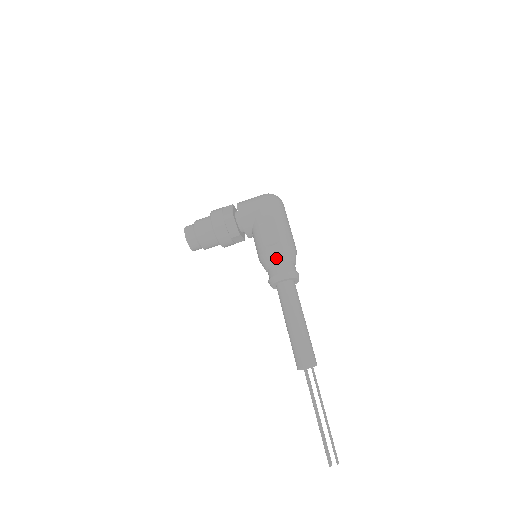
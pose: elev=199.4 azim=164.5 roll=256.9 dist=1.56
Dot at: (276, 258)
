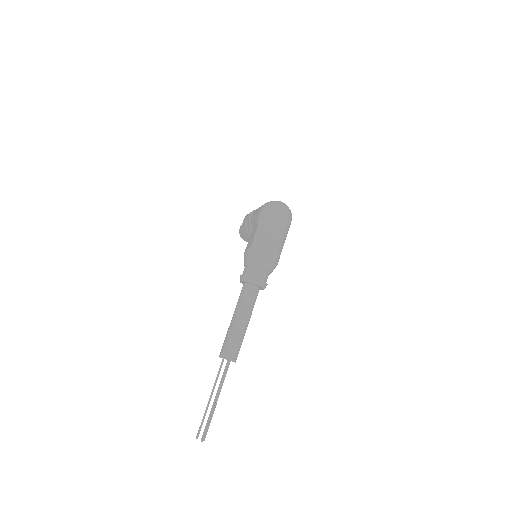
Dot at: (244, 261)
